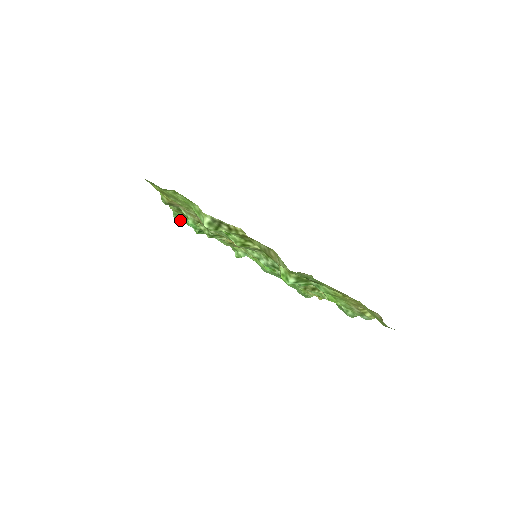
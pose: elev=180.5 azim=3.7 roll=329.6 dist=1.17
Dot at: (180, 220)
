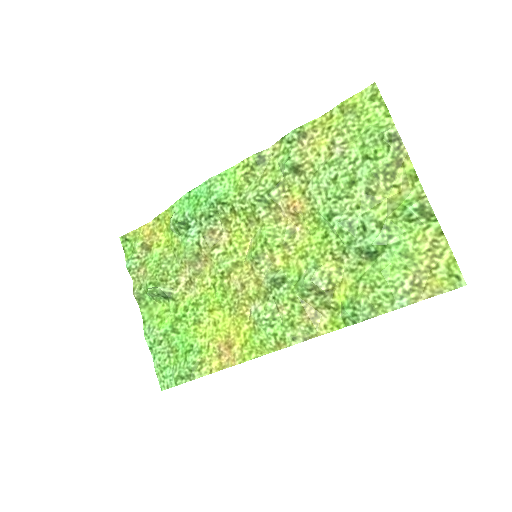
Dot at: (214, 184)
